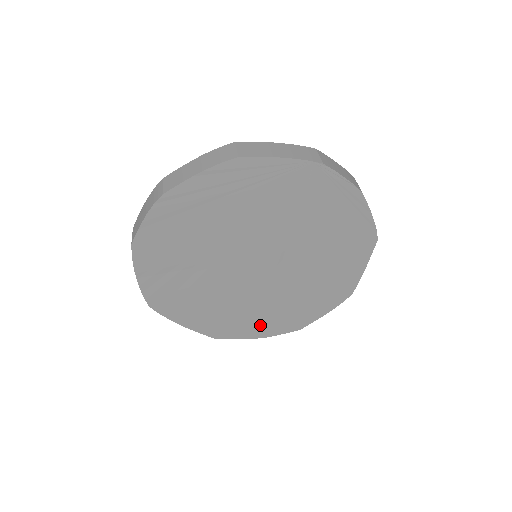
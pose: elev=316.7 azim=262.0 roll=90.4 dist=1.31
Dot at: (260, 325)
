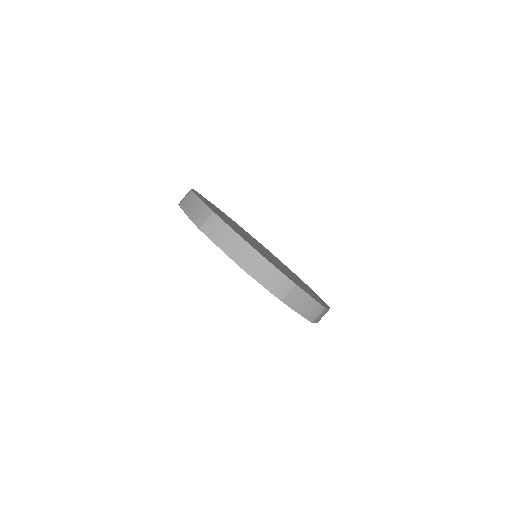
Dot at: occluded
